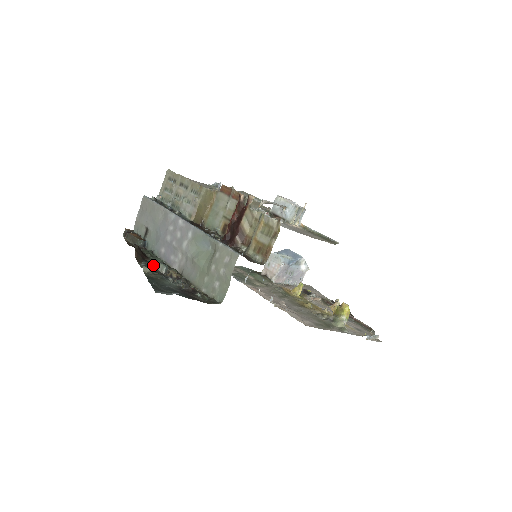
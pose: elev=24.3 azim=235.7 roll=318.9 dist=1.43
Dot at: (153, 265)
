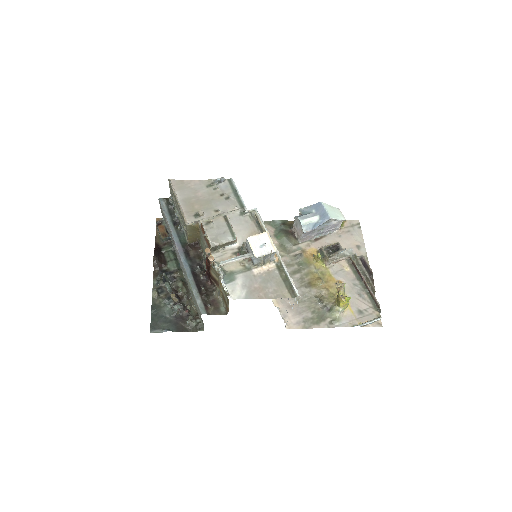
Dot at: (163, 282)
